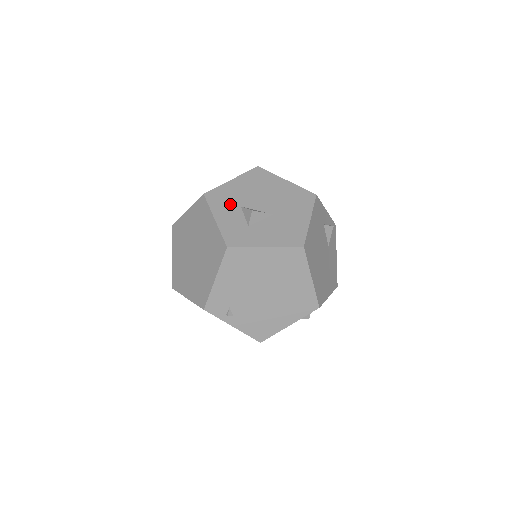
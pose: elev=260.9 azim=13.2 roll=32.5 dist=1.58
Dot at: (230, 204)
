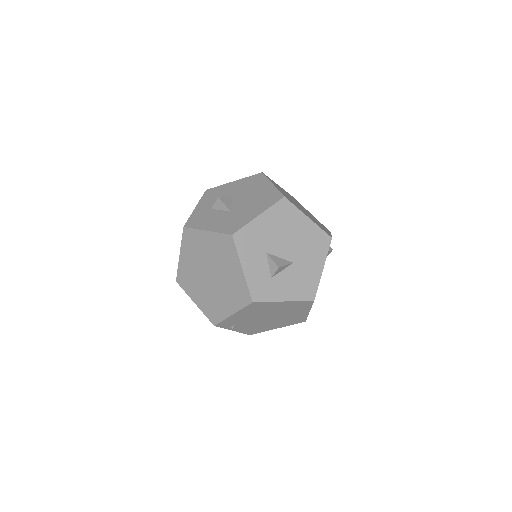
Dot at: (257, 249)
